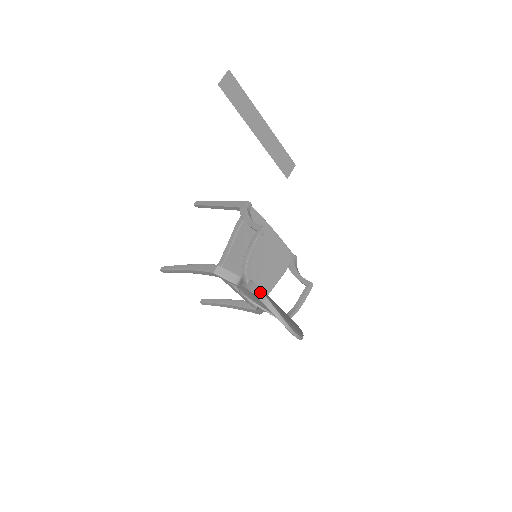
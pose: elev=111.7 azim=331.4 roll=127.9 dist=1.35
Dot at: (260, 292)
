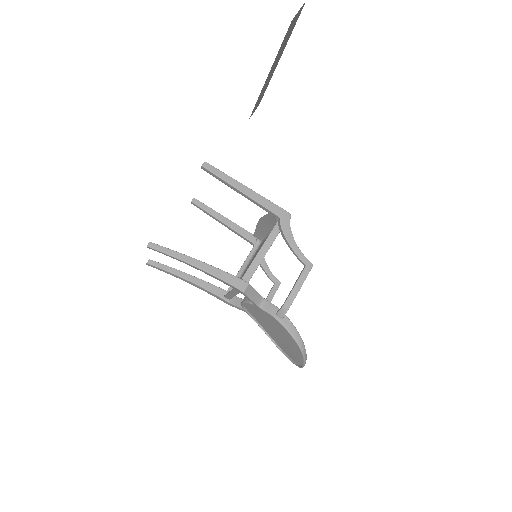
Dot at: (298, 335)
